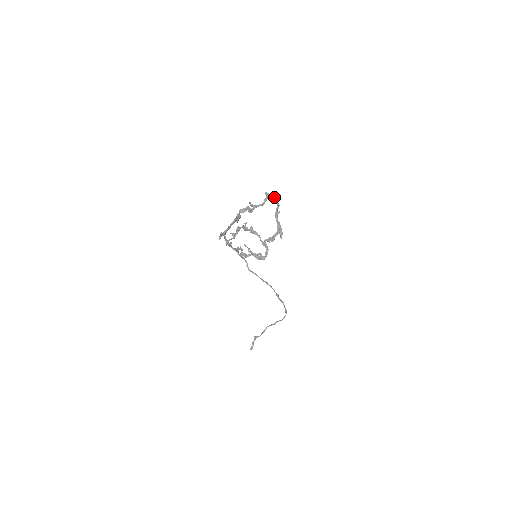
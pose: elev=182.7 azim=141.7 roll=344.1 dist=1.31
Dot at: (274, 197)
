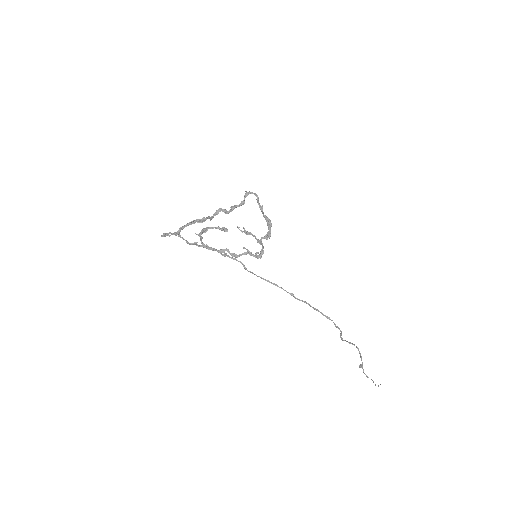
Dot at: (253, 193)
